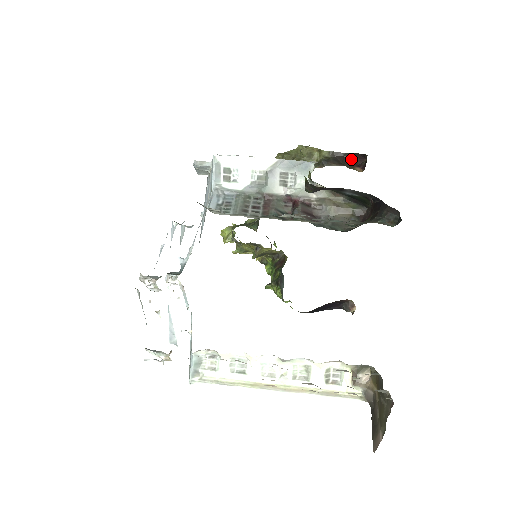
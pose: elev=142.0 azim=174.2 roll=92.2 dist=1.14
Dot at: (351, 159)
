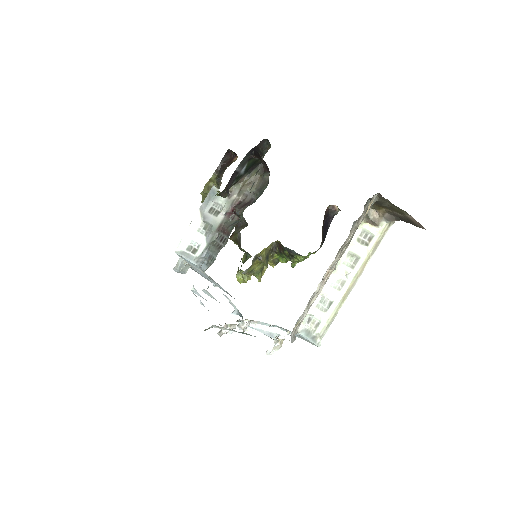
Dot at: (226, 161)
